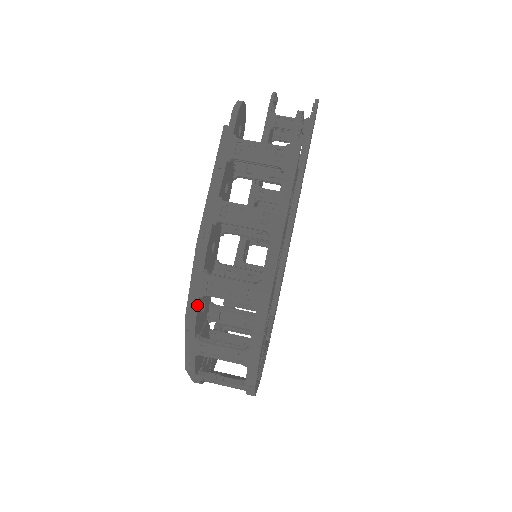
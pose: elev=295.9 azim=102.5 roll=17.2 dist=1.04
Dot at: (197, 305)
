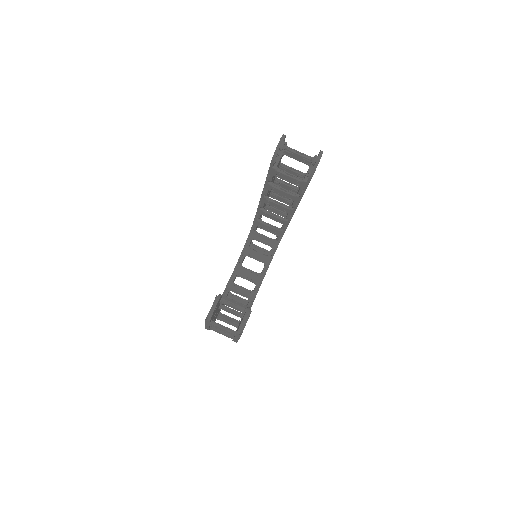
Dot at: occluded
